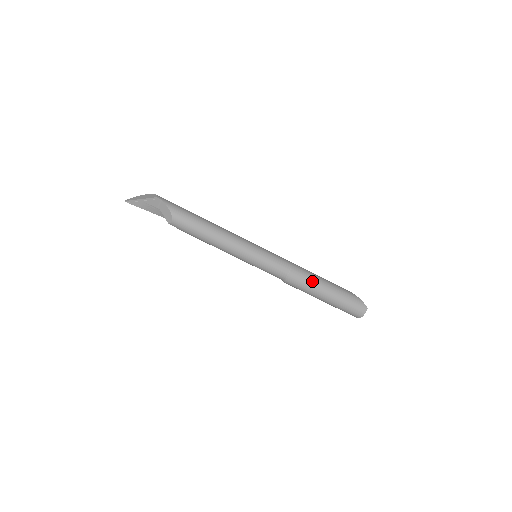
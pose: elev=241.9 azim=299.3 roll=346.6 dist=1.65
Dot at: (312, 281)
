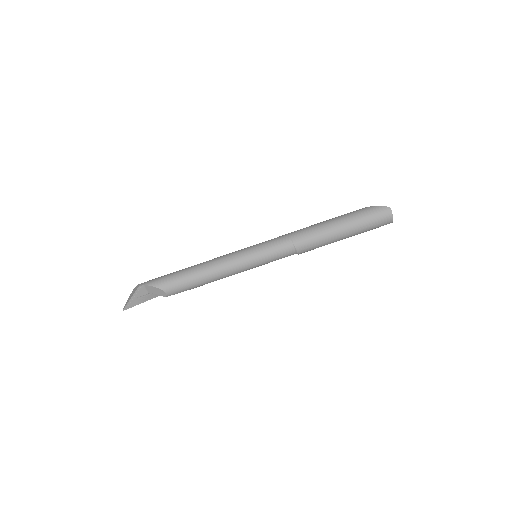
Dot at: (319, 232)
